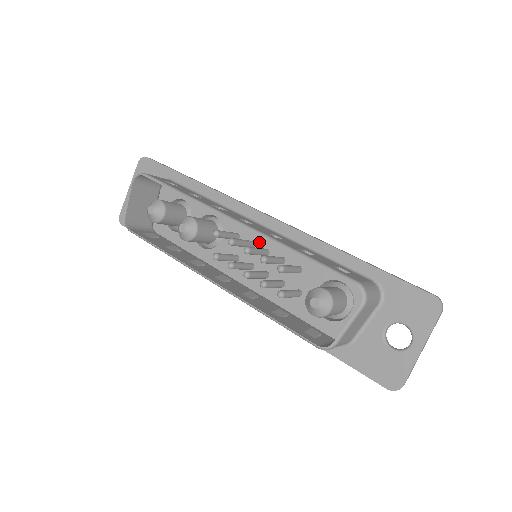
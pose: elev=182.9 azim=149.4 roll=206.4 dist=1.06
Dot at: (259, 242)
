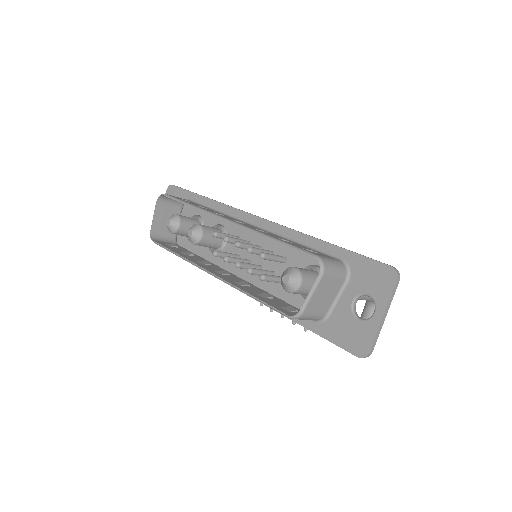
Dot at: (254, 241)
